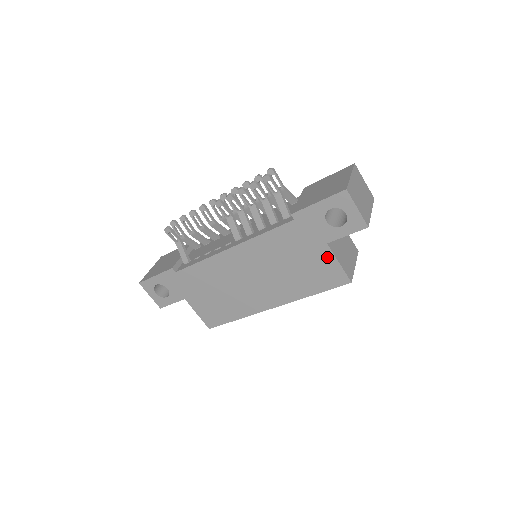
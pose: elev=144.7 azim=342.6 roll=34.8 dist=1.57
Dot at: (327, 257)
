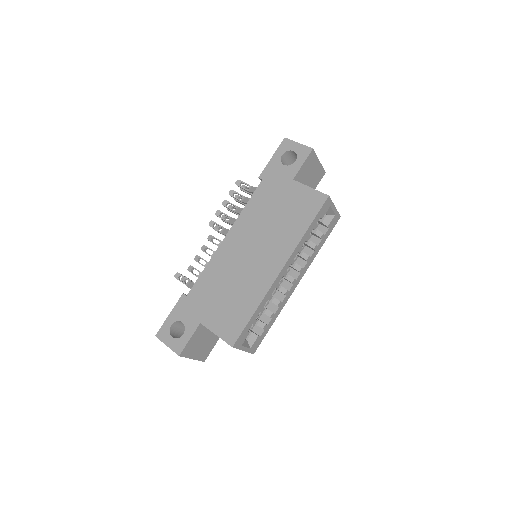
Dot at: (299, 189)
